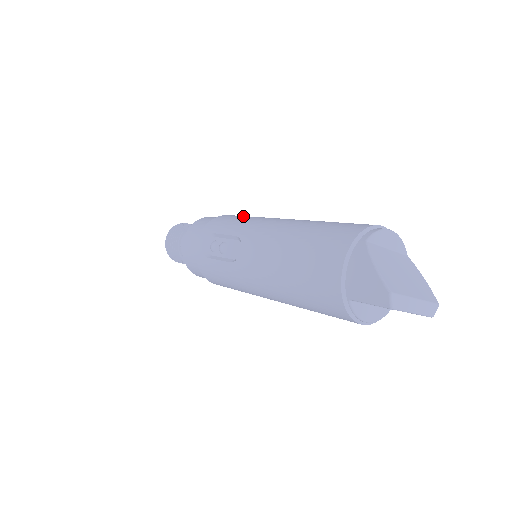
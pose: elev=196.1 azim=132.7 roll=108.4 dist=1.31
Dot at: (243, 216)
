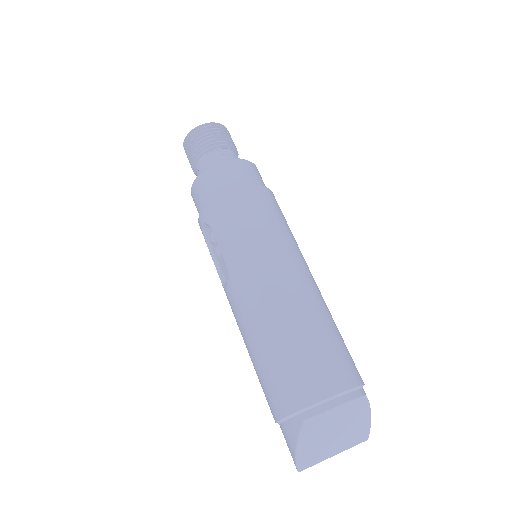
Dot at: (247, 220)
